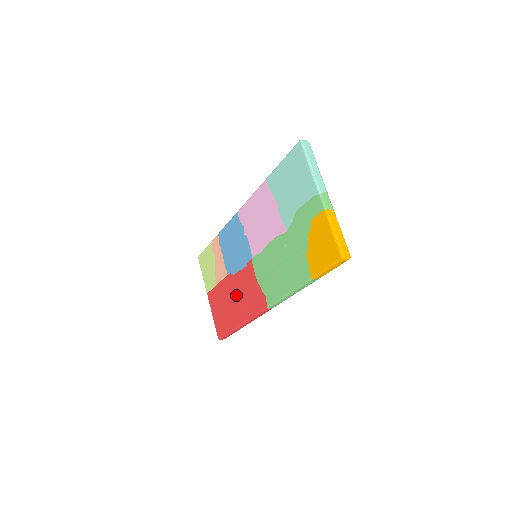
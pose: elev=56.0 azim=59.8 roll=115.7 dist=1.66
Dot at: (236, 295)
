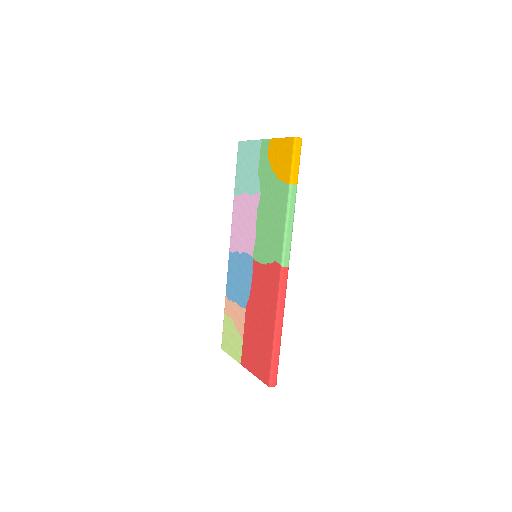
Dot at: (259, 310)
